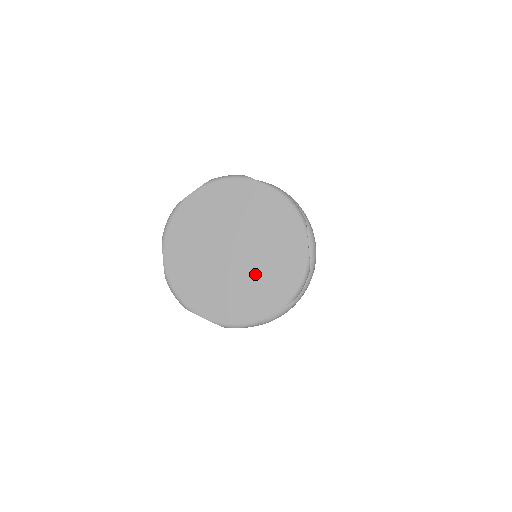
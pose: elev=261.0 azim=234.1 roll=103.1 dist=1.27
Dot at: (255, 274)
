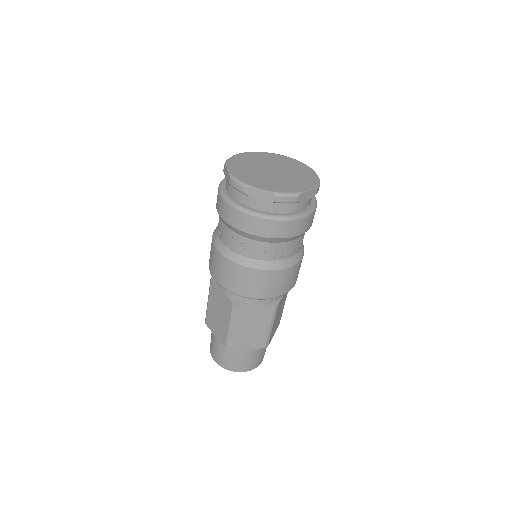
Dot at: (271, 179)
